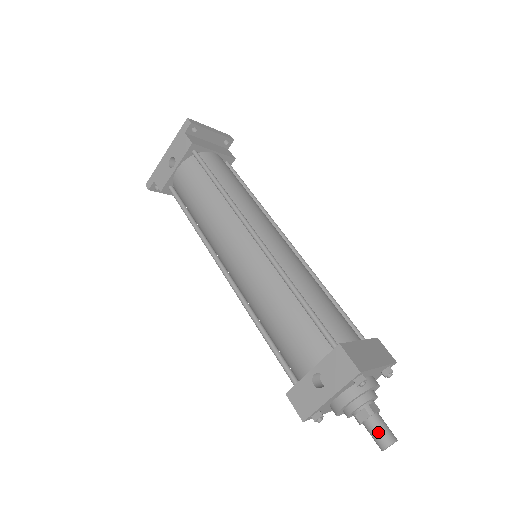
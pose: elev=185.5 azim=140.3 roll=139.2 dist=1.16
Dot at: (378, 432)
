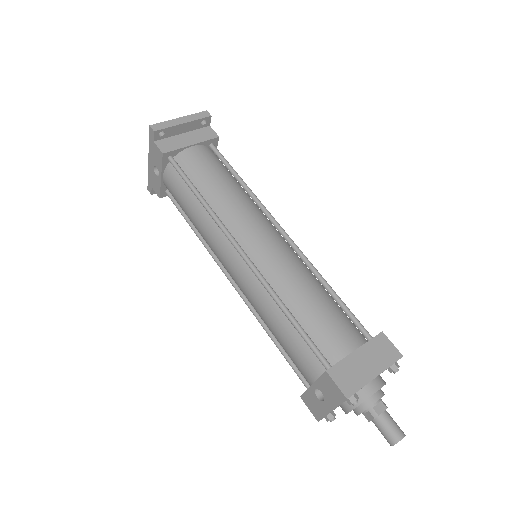
Dot at: (384, 432)
